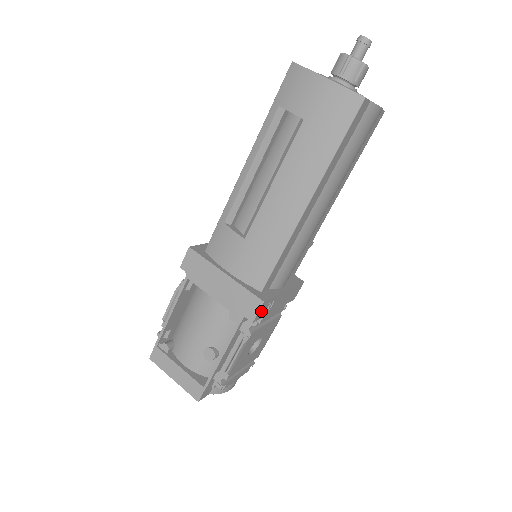
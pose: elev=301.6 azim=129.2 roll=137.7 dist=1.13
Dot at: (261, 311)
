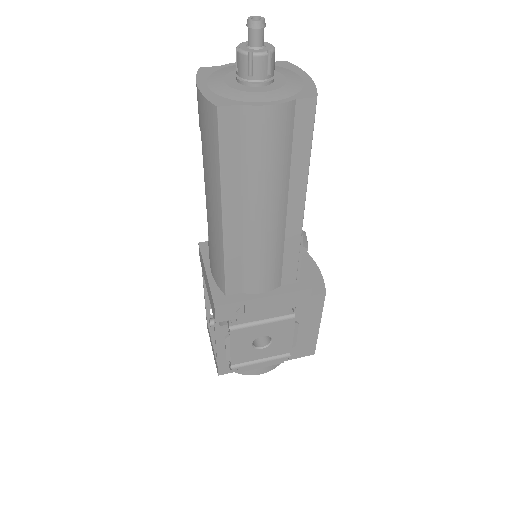
Dot at: (222, 314)
